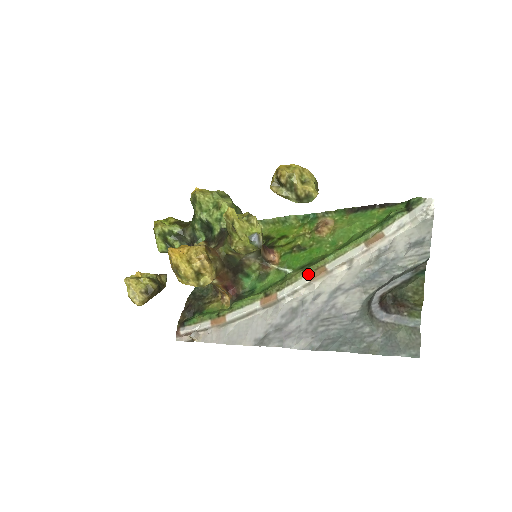
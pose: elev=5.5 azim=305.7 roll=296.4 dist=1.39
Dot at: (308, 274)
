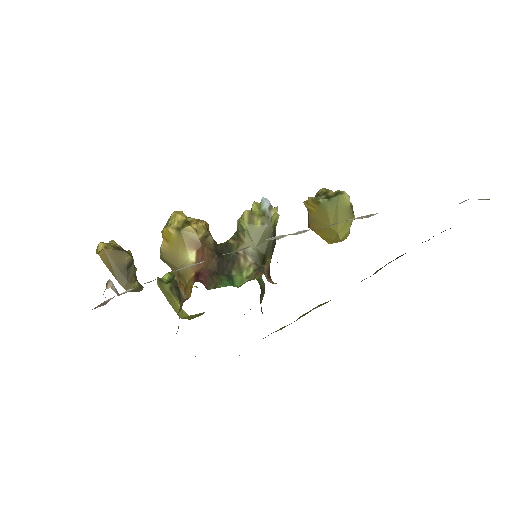
Dot at: occluded
